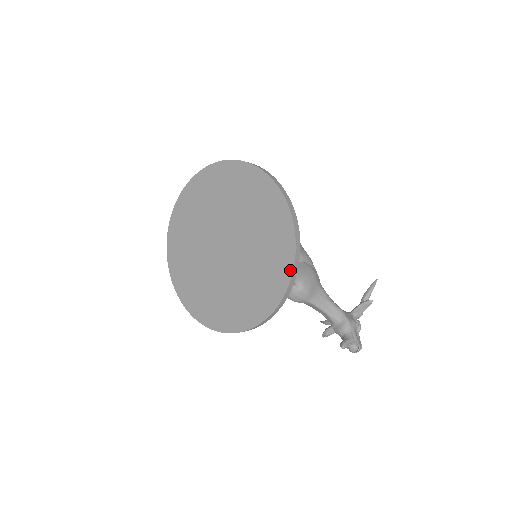
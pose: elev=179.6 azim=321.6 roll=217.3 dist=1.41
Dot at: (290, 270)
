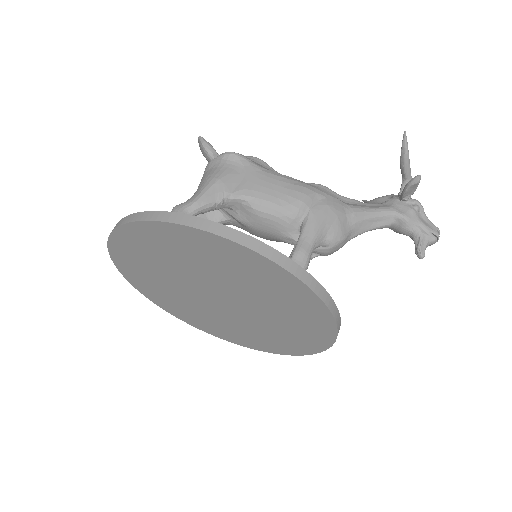
Dot at: (324, 309)
